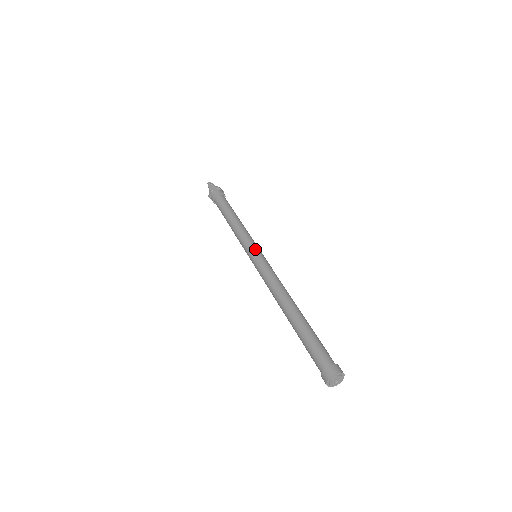
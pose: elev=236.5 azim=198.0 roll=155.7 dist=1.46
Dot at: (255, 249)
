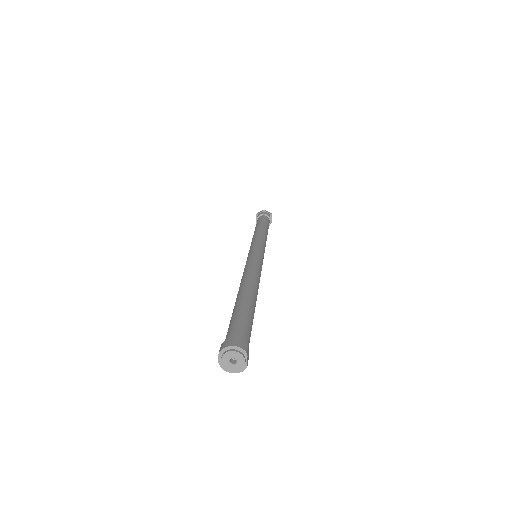
Dot at: (253, 247)
